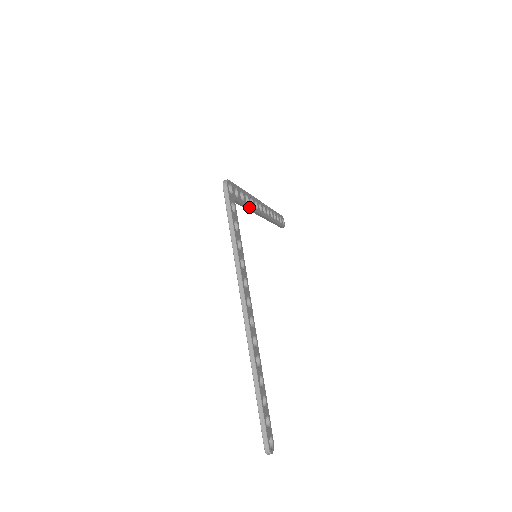
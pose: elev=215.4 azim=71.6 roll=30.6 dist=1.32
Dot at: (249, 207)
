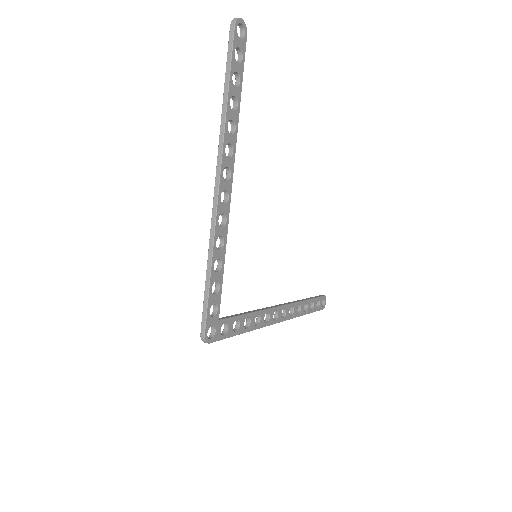
Dot at: (224, 260)
